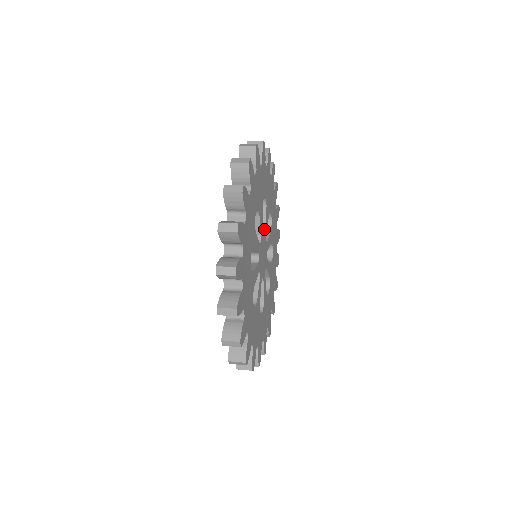
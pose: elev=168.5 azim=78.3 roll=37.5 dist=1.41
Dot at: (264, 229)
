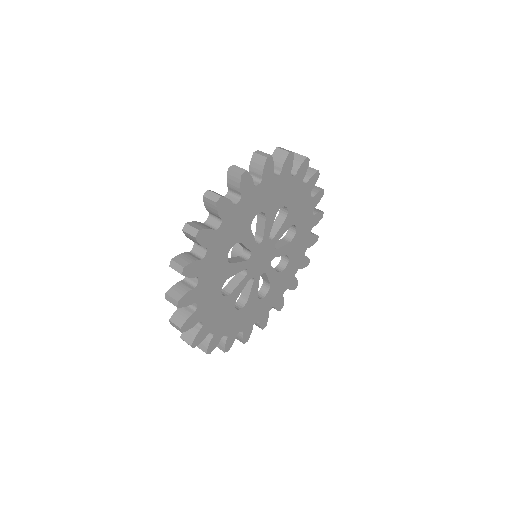
Dot at: (263, 236)
